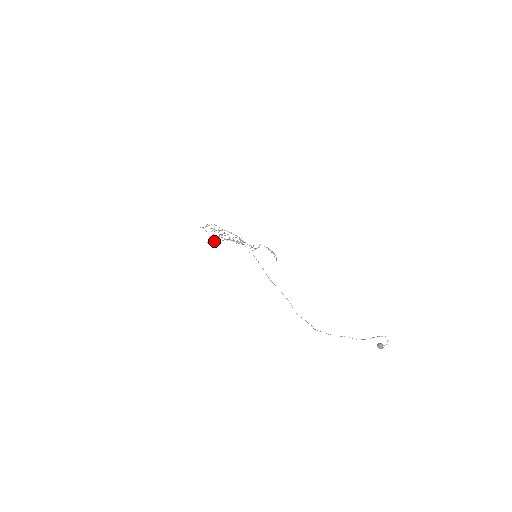
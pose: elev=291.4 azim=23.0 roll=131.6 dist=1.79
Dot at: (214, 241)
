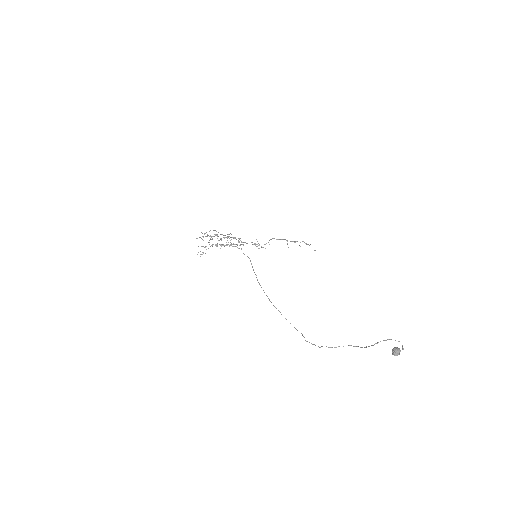
Dot at: occluded
